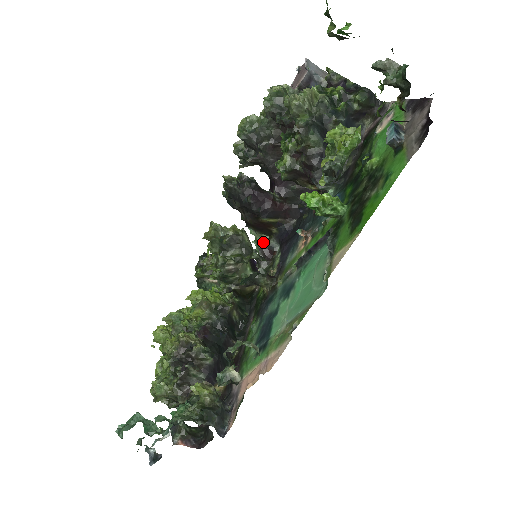
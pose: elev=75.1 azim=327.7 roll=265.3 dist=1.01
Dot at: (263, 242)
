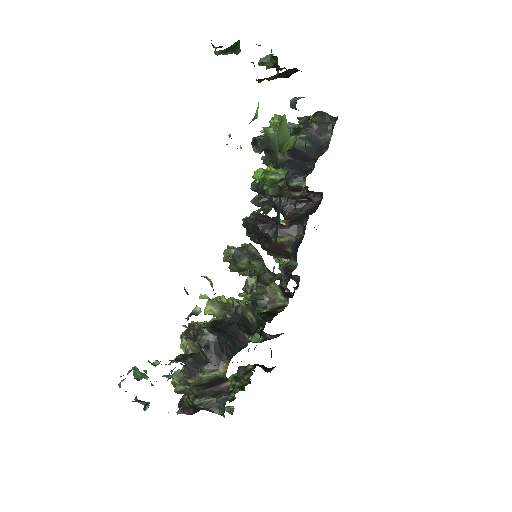
Dot at: (284, 264)
